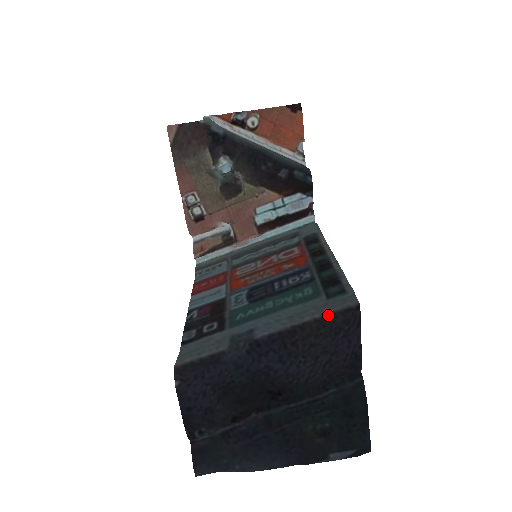
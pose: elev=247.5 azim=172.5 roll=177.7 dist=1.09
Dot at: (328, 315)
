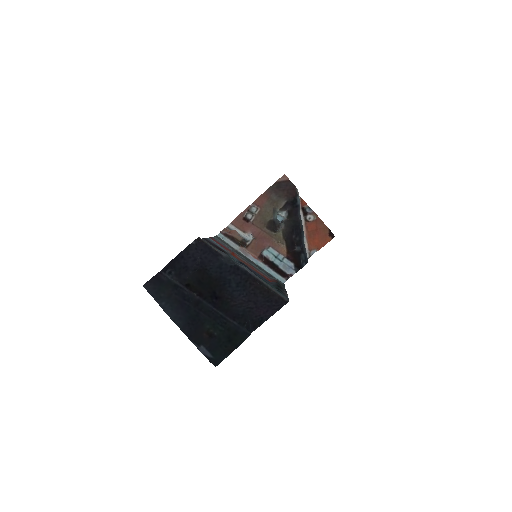
Dot at: (274, 291)
